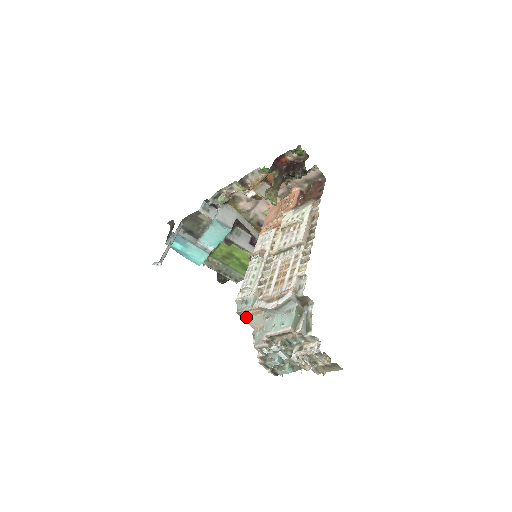
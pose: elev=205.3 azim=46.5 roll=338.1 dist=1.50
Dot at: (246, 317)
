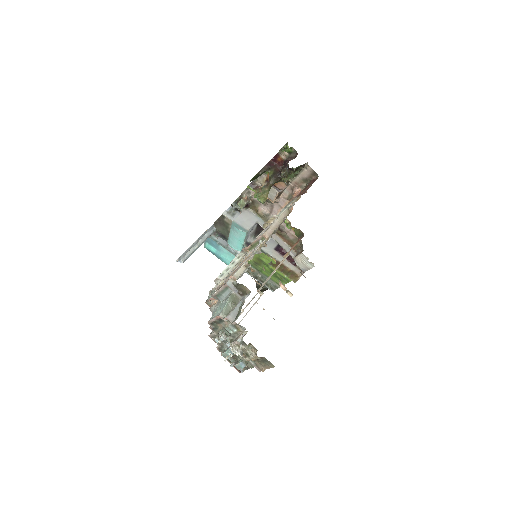
Dot at: (211, 307)
